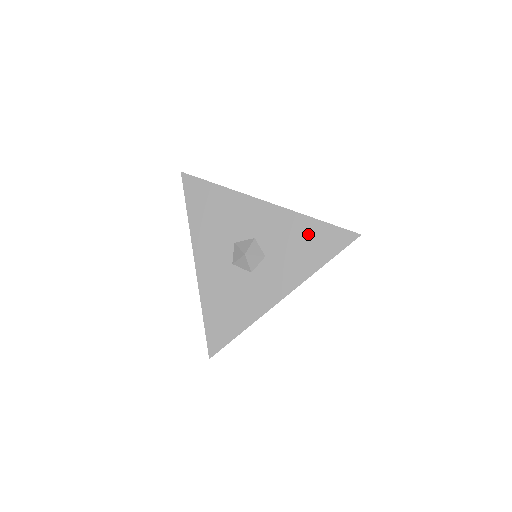
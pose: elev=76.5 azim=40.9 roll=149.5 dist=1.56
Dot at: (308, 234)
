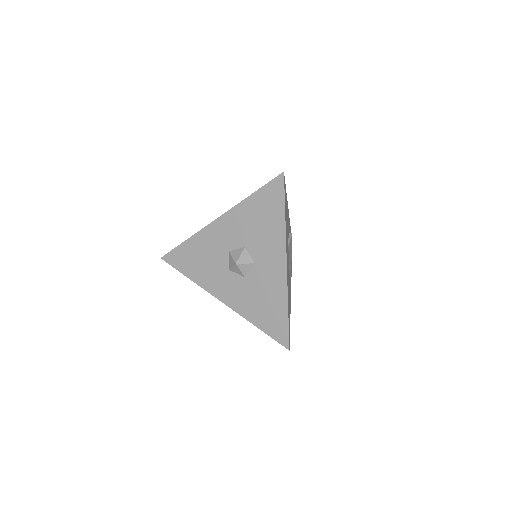
Dot at: (274, 307)
